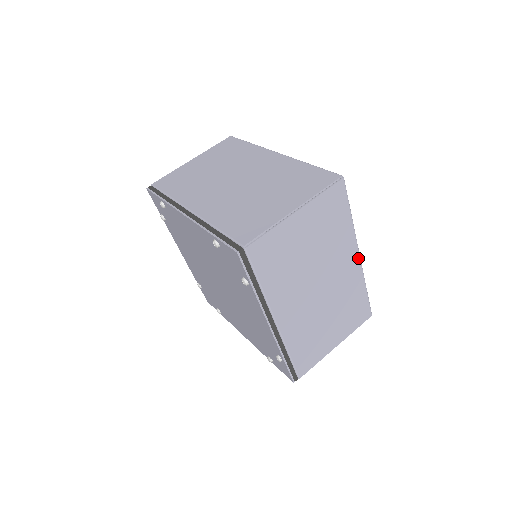
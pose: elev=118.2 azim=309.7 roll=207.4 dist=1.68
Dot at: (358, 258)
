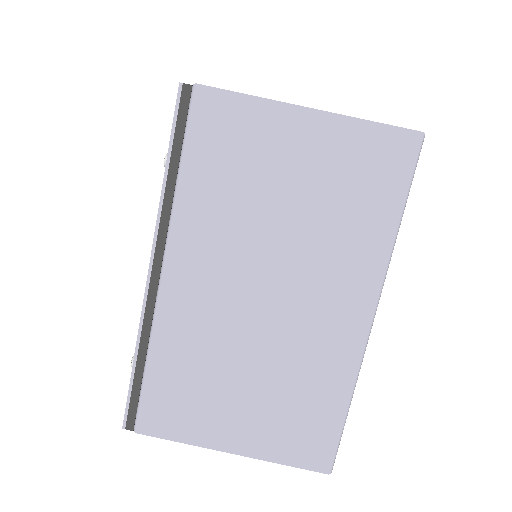
Dot at: occluded
